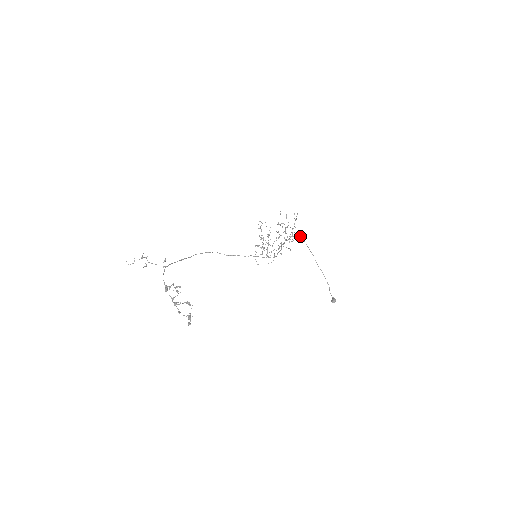
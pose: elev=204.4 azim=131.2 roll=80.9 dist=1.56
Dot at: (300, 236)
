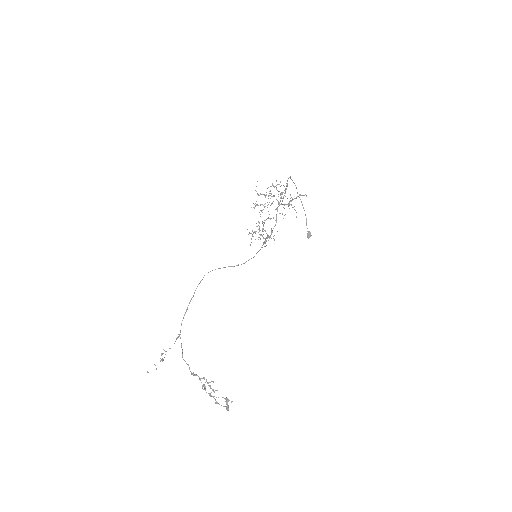
Dot at: (289, 177)
